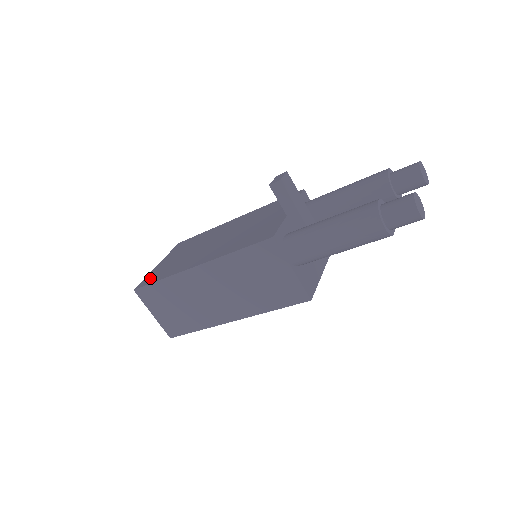
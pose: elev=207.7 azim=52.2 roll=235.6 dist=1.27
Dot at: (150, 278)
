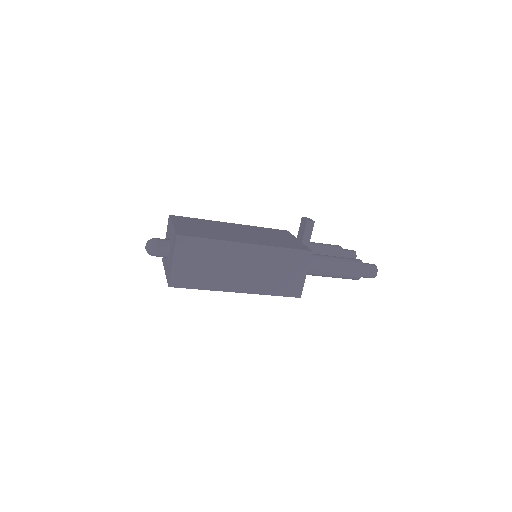
Dot at: (188, 232)
